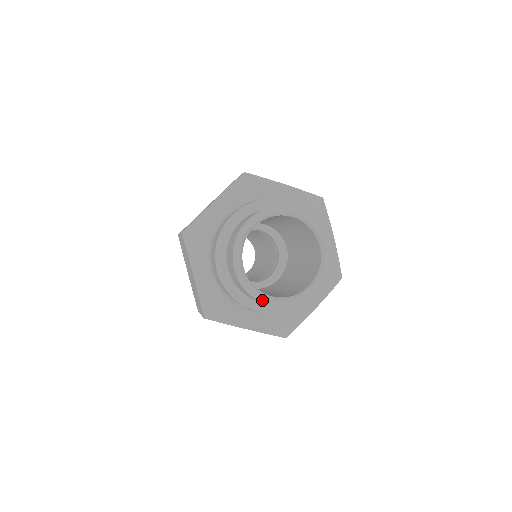
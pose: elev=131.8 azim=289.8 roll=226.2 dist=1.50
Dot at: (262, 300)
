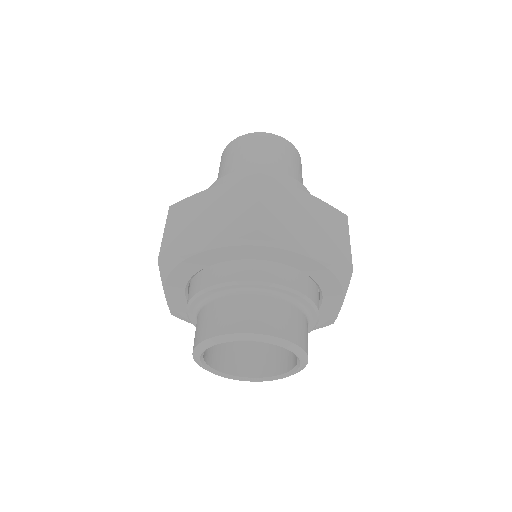
Dot at: (216, 374)
